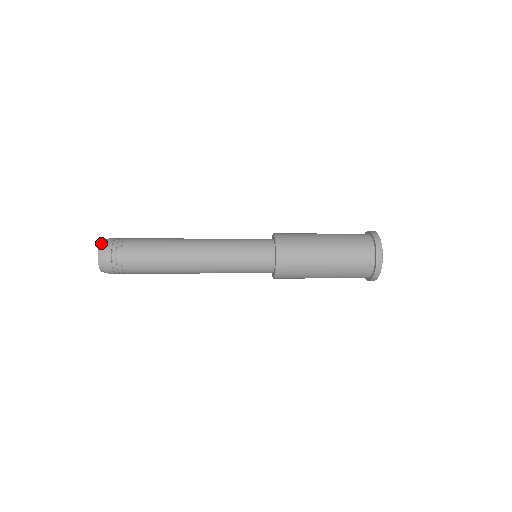
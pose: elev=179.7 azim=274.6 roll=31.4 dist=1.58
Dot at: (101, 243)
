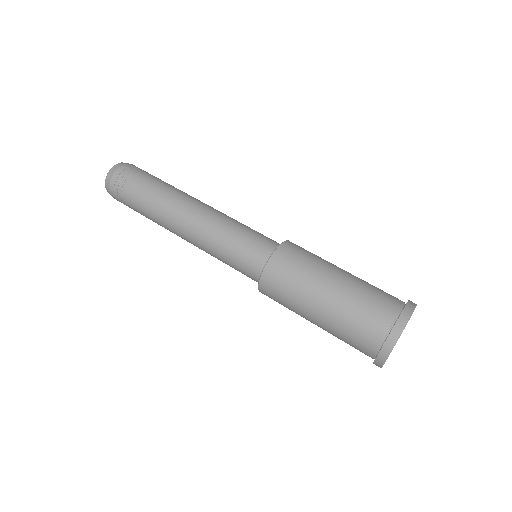
Dot at: (107, 191)
